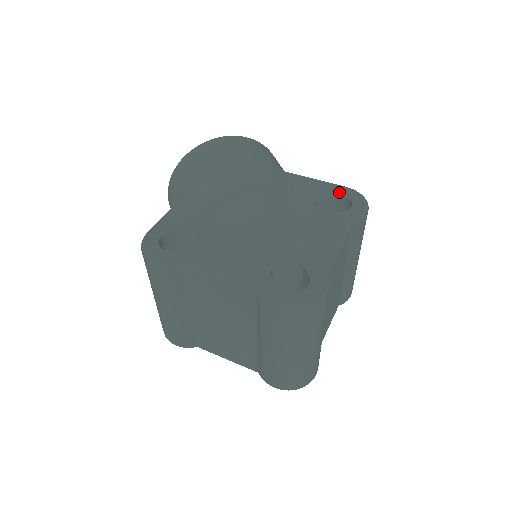
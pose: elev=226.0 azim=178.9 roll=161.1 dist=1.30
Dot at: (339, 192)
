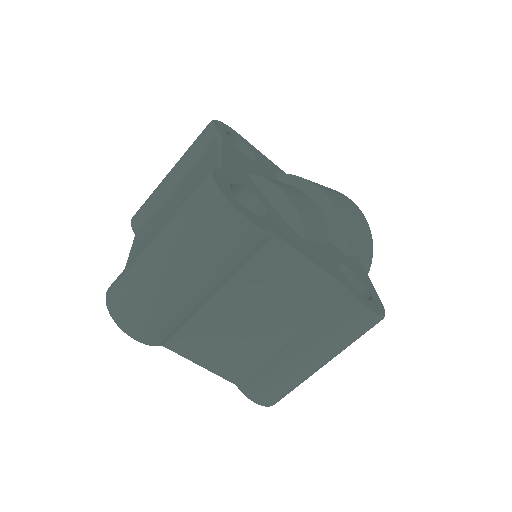
Dot at: (372, 293)
